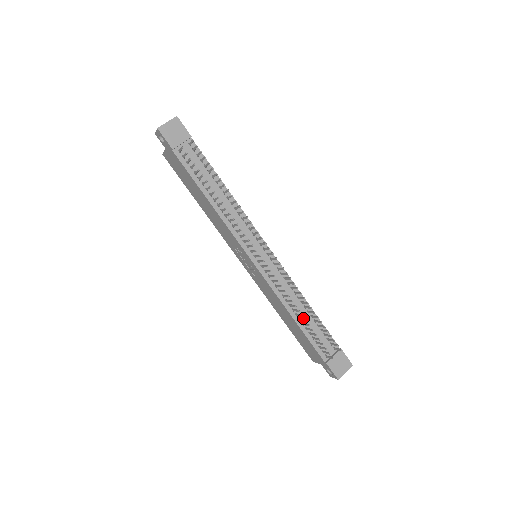
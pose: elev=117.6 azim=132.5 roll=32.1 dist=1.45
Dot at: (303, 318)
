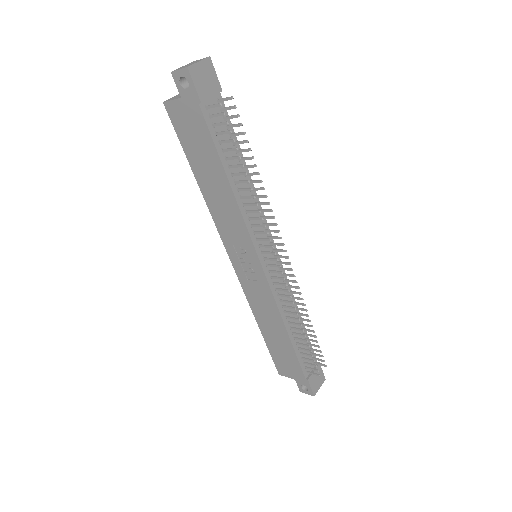
Dot at: (295, 331)
